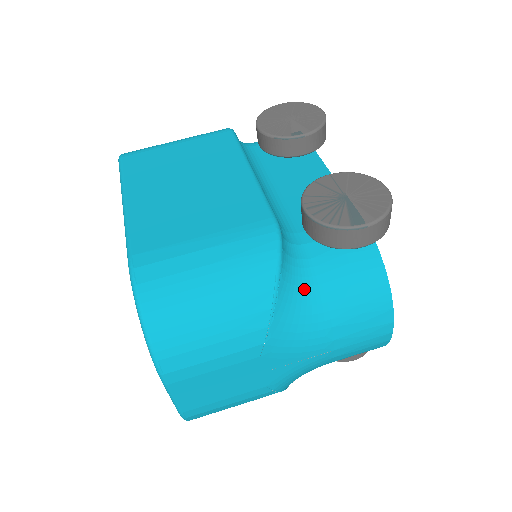
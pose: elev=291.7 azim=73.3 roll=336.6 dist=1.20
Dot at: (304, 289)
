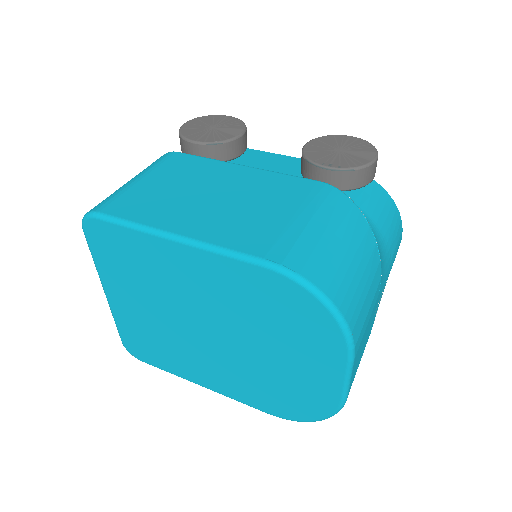
Dot at: occluded
